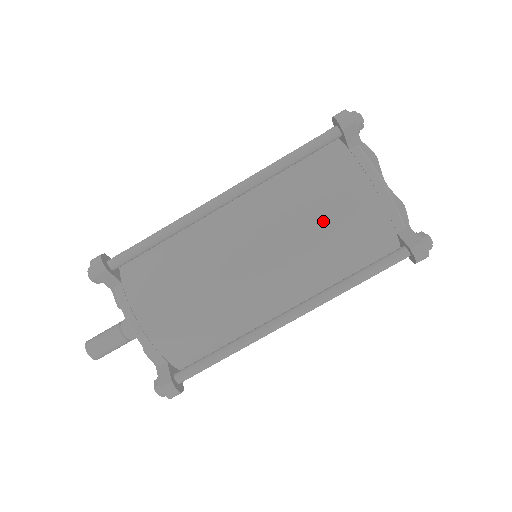
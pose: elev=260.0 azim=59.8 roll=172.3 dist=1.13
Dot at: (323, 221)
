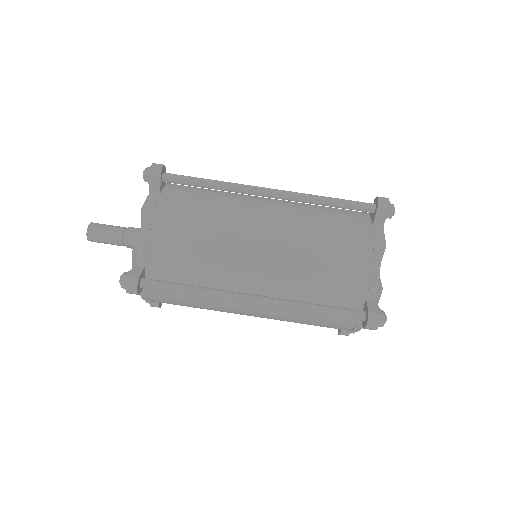
Dot at: (325, 252)
